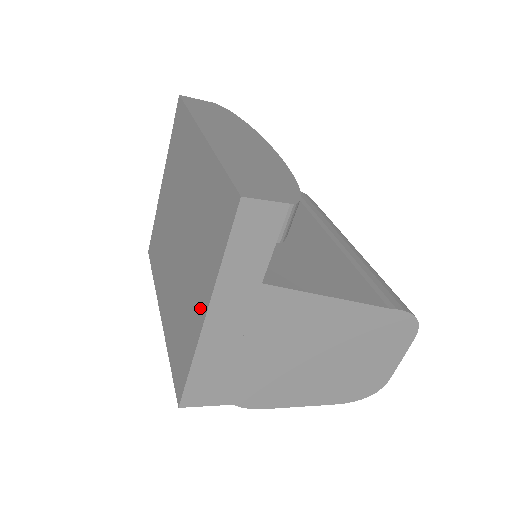
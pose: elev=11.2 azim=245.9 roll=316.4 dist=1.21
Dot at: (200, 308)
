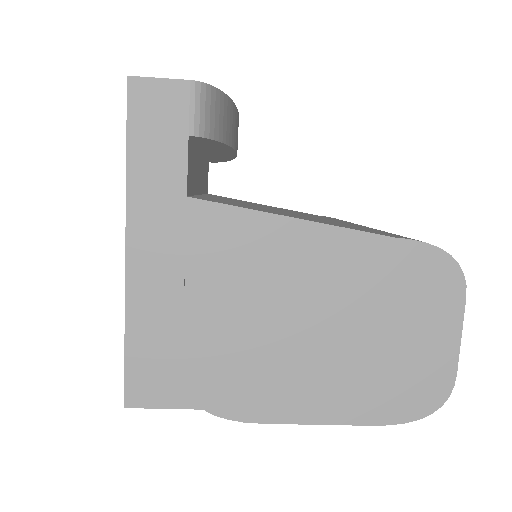
Dot at: occluded
